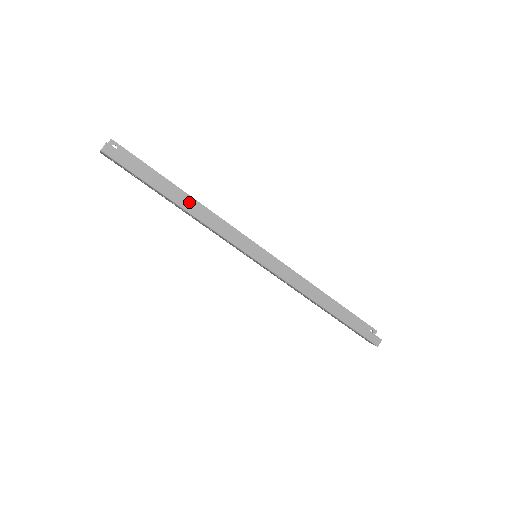
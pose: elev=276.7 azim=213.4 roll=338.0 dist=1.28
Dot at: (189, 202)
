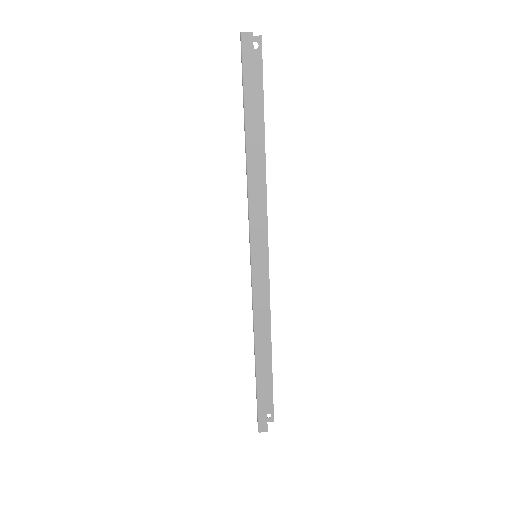
Dot at: (257, 154)
